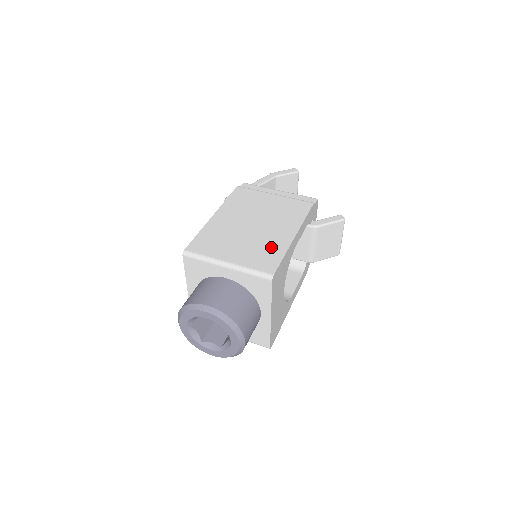
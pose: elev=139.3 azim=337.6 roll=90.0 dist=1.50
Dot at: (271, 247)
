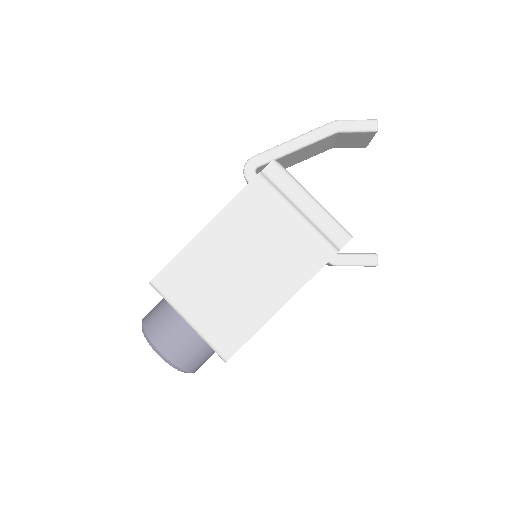
Dot at: (245, 316)
